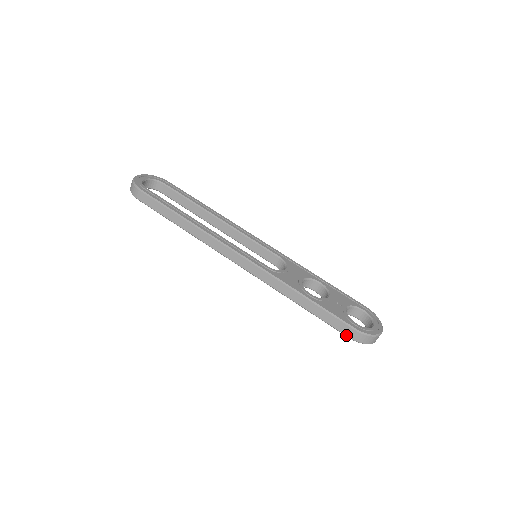
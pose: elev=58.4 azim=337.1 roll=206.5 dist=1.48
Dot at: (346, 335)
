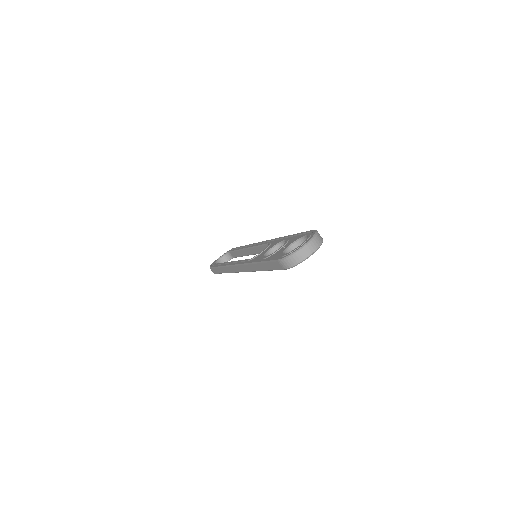
Dot at: (282, 269)
